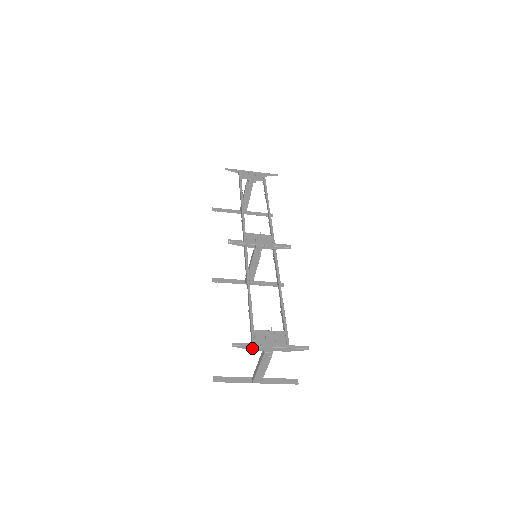
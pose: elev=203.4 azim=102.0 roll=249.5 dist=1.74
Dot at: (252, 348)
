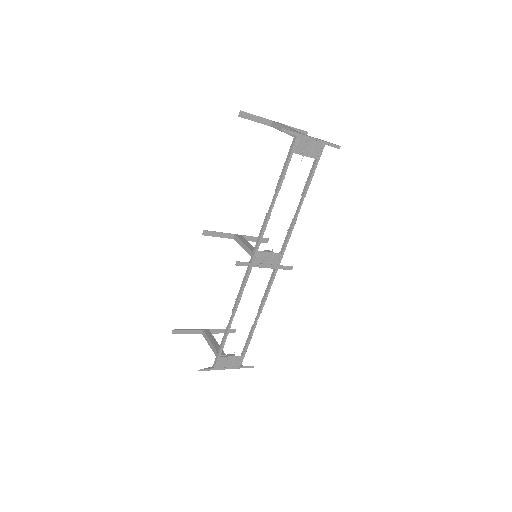
Dot at: (213, 368)
